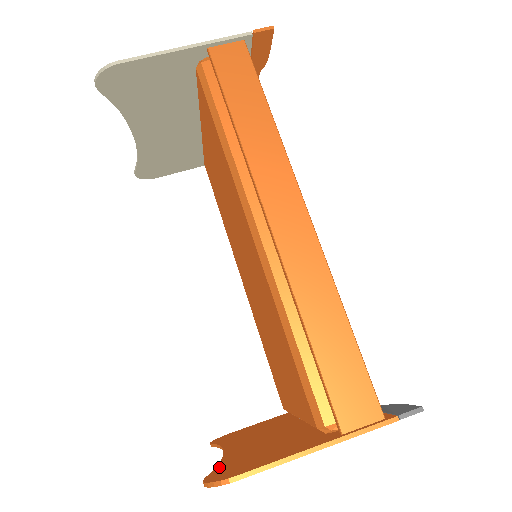
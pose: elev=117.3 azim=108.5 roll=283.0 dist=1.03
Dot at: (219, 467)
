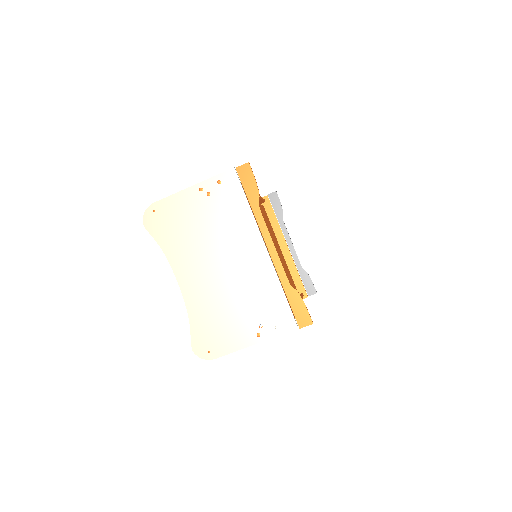
Dot at: occluded
